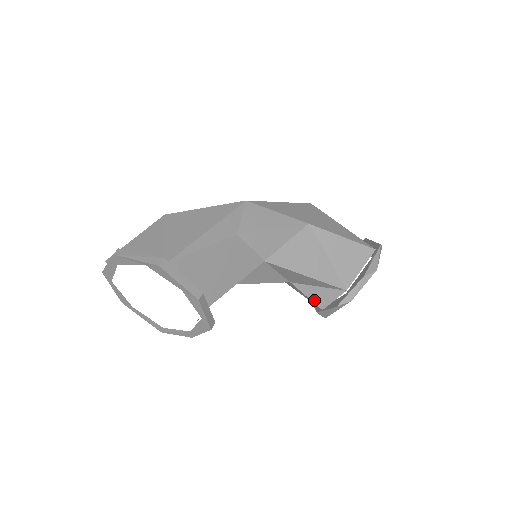
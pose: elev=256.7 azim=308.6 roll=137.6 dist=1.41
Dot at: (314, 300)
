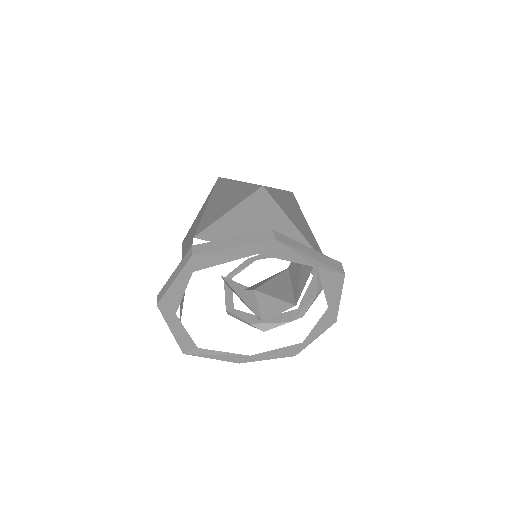
Dot at: (262, 311)
